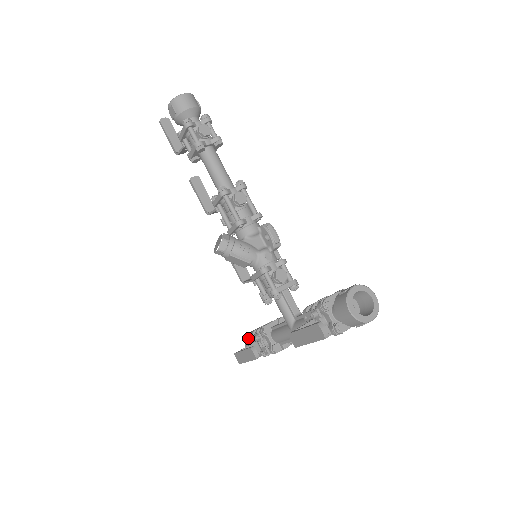
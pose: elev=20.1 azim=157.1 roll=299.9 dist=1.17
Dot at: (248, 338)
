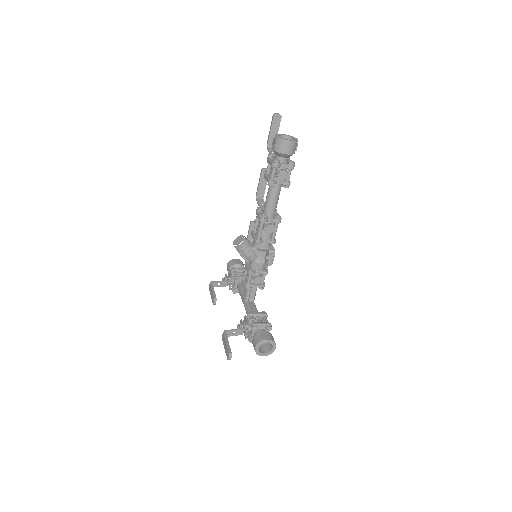
Dot at: (231, 264)
